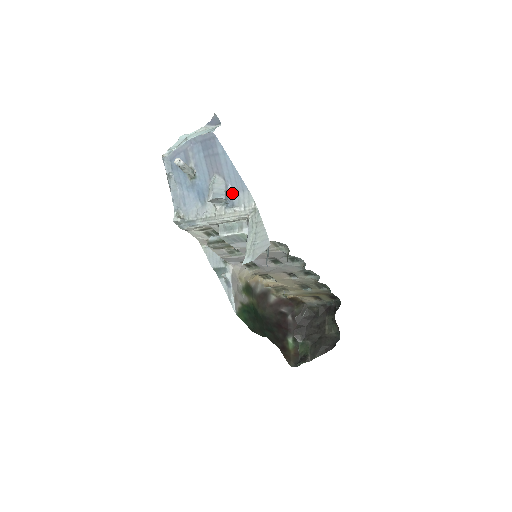
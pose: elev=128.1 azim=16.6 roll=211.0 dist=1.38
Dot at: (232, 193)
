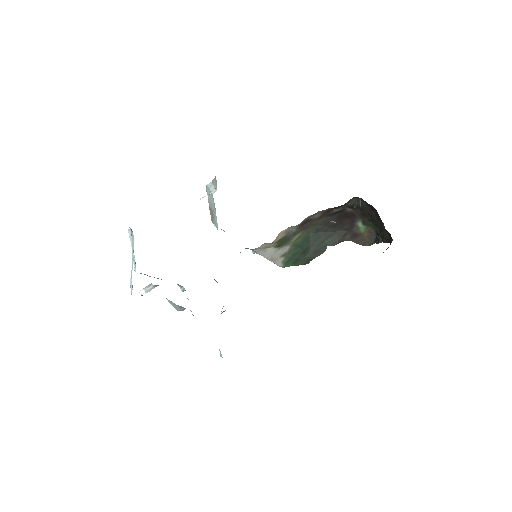
Dot at: (183, 307)
